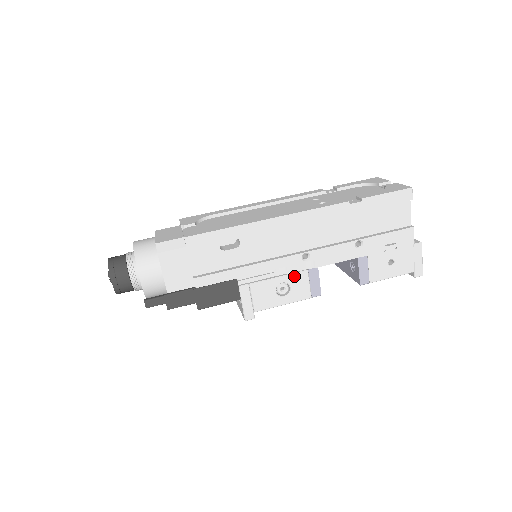
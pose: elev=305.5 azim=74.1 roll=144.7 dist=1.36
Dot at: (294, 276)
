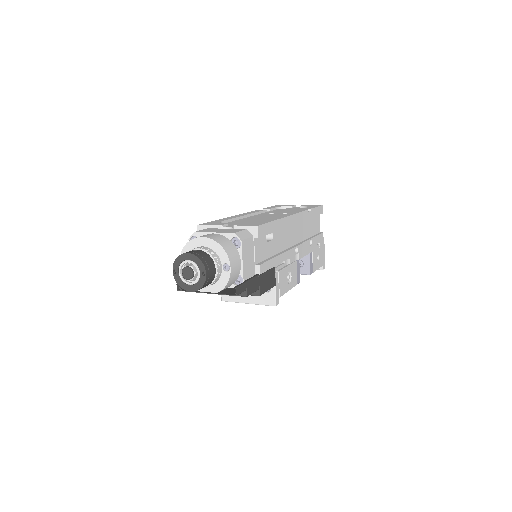
Dot at: (292, 266)
